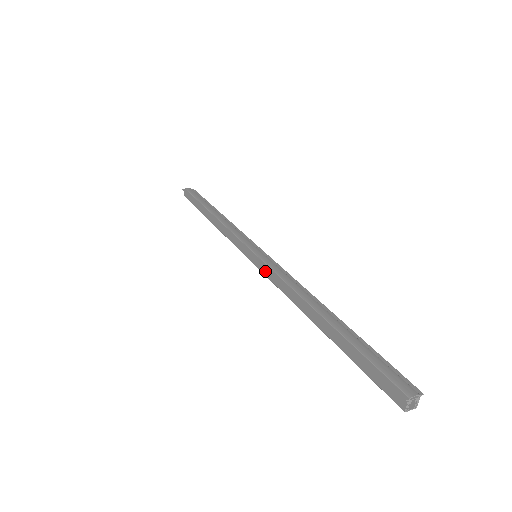
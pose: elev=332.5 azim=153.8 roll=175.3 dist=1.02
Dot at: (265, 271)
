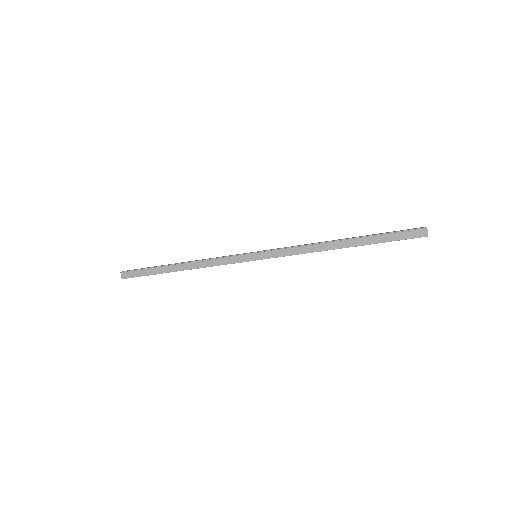
Dot at: (277, 254)
